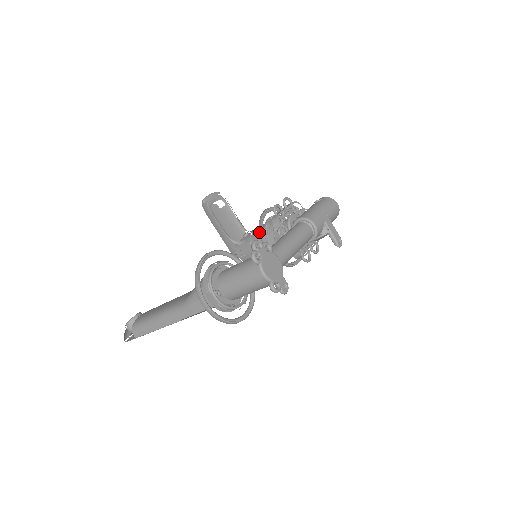
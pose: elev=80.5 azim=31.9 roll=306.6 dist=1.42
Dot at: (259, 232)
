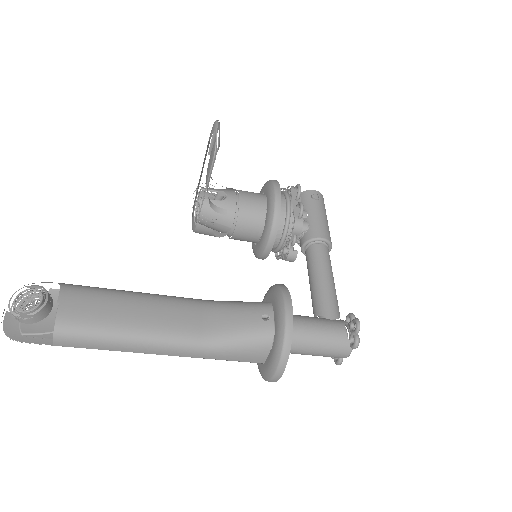
Dot at: (272, 229)
